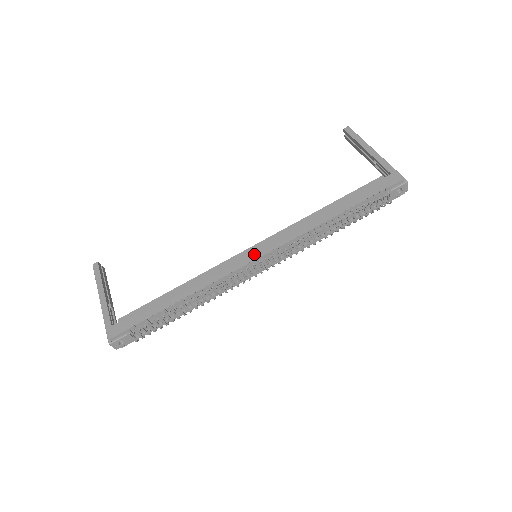
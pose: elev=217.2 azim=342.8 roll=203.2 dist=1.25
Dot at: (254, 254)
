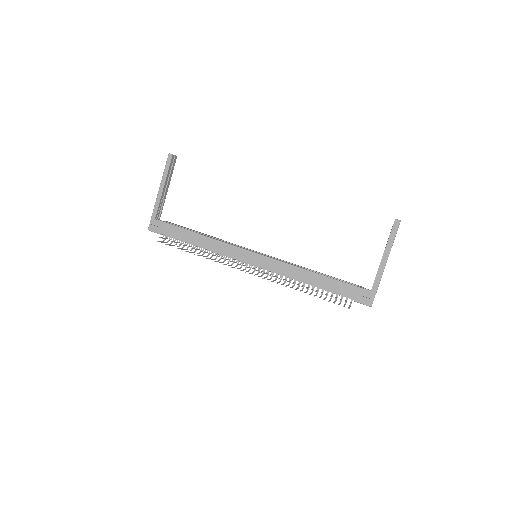
Dot at: (252, 260)
